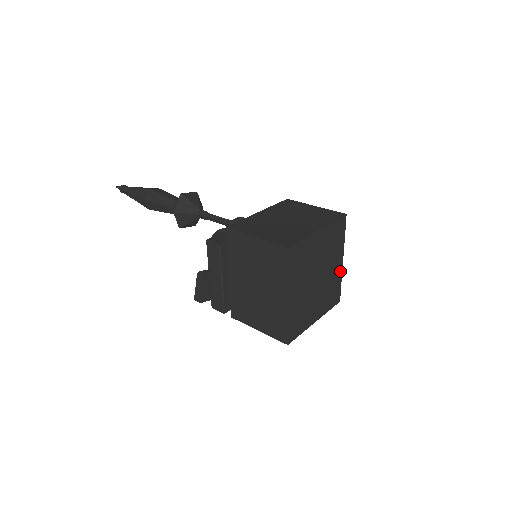
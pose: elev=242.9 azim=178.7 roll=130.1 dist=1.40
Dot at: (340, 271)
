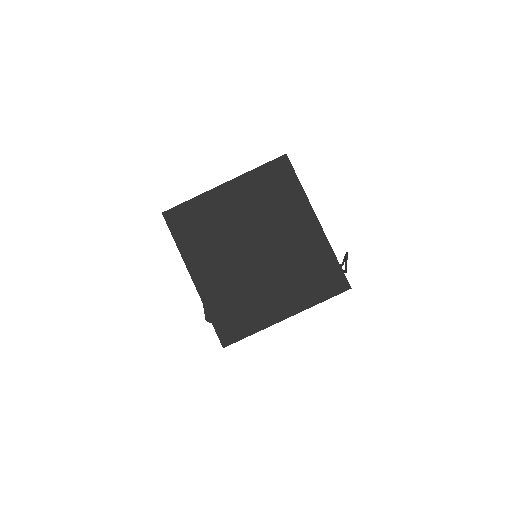
Dot at: (320, 238)
